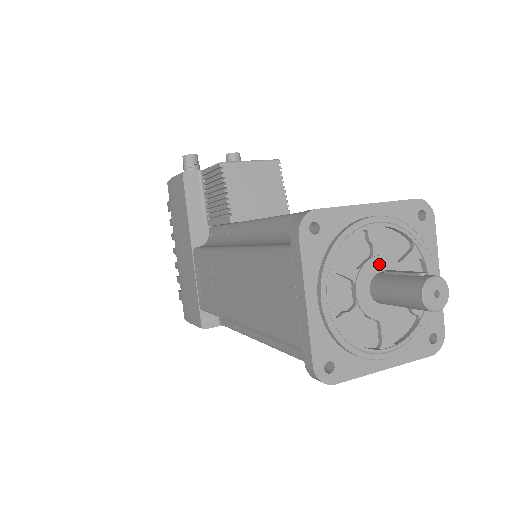
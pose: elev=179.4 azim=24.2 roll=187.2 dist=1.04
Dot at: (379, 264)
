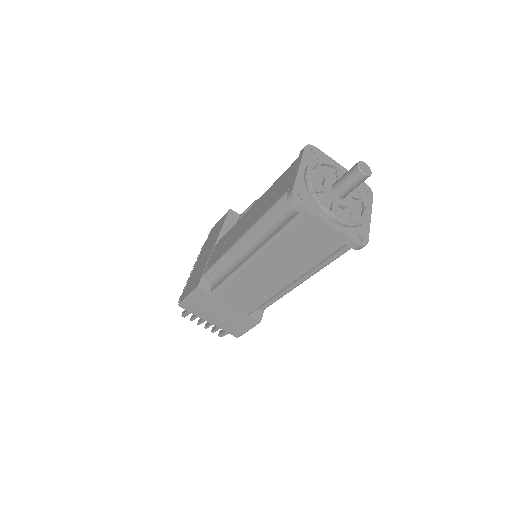
Dot at: occluded
